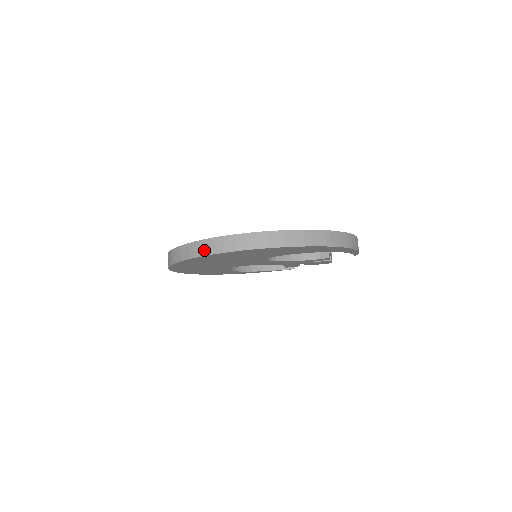
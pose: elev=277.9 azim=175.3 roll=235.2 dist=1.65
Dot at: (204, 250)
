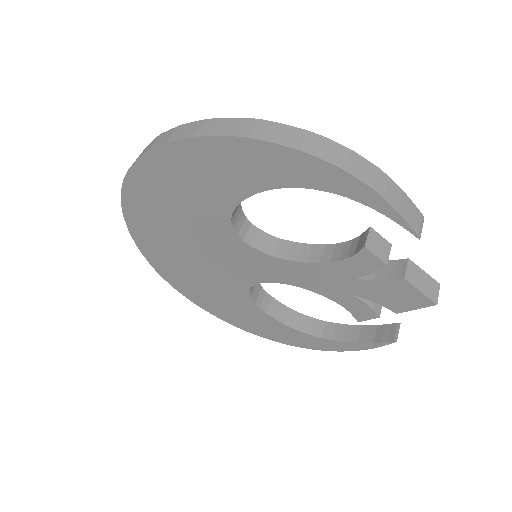
Dot at: occluded
